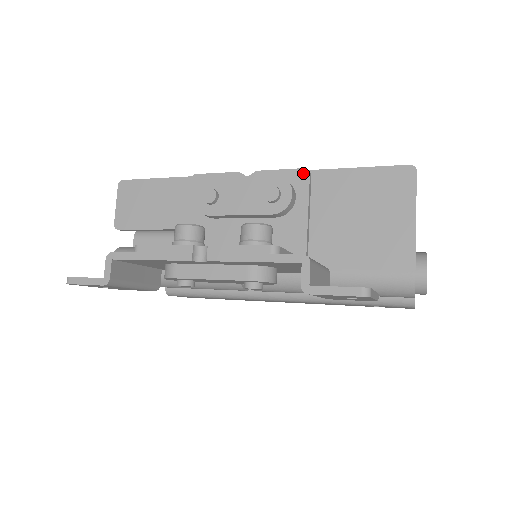
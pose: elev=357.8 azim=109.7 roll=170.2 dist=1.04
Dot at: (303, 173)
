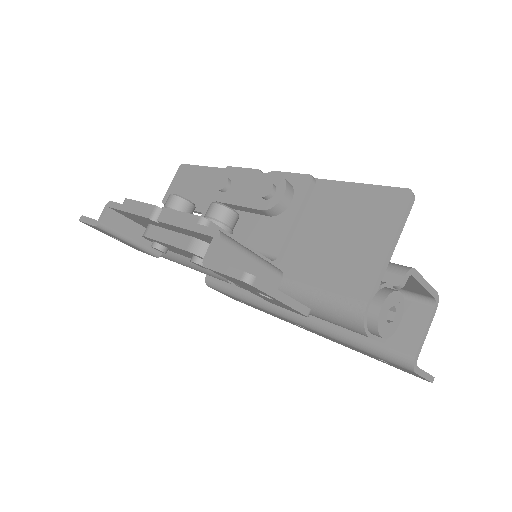
Dot at: (307, 179)
